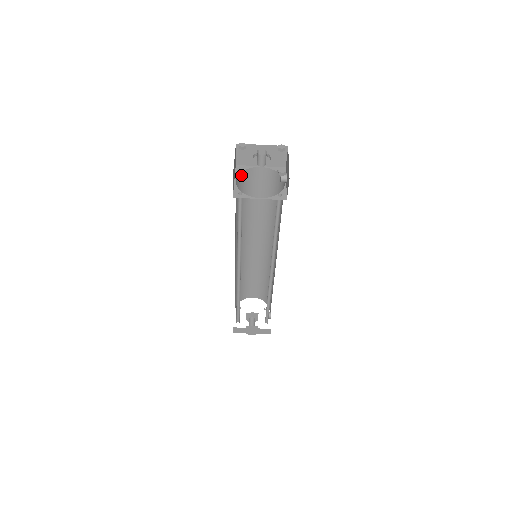
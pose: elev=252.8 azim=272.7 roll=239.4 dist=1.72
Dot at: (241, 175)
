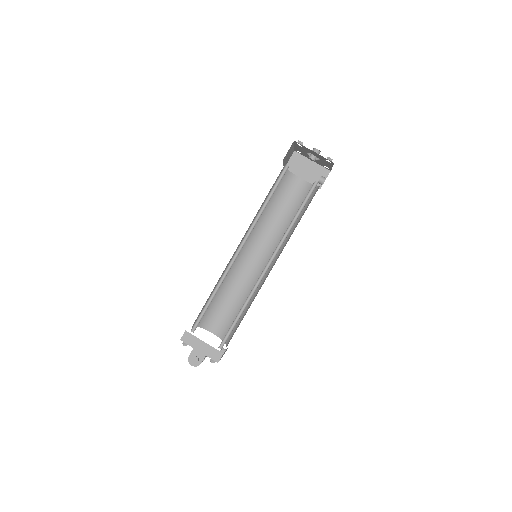
Dot at: (286, 173)
